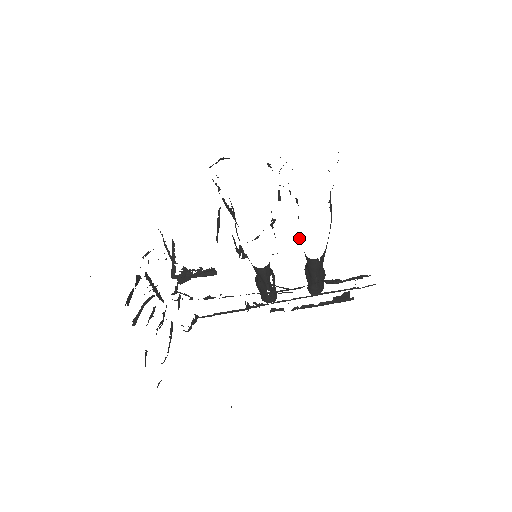
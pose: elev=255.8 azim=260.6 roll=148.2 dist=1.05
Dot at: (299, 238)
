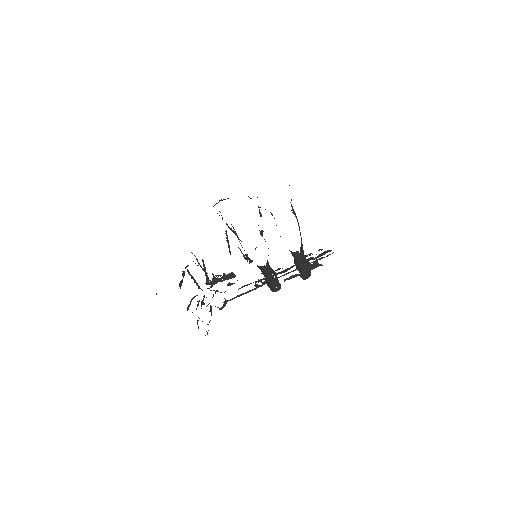
Dot at: occluded
